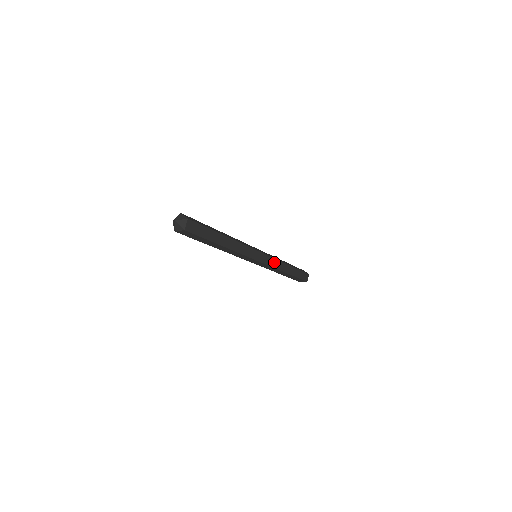
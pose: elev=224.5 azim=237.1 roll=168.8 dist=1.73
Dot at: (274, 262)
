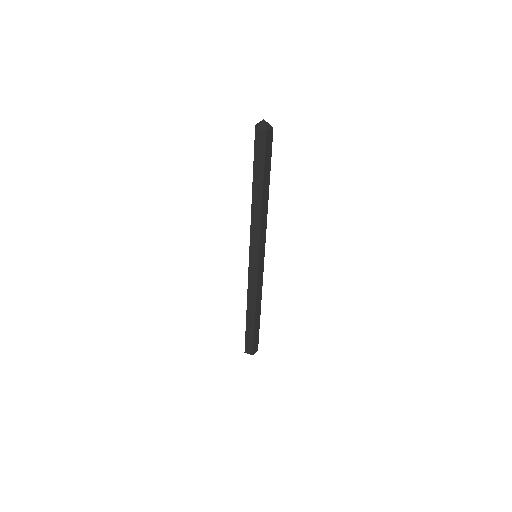
Dot at: (260, 282)
